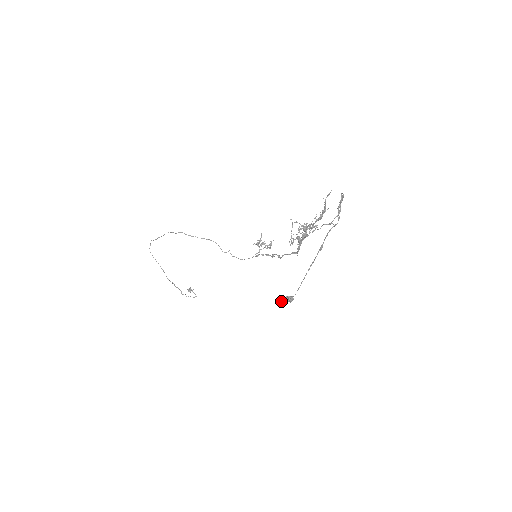
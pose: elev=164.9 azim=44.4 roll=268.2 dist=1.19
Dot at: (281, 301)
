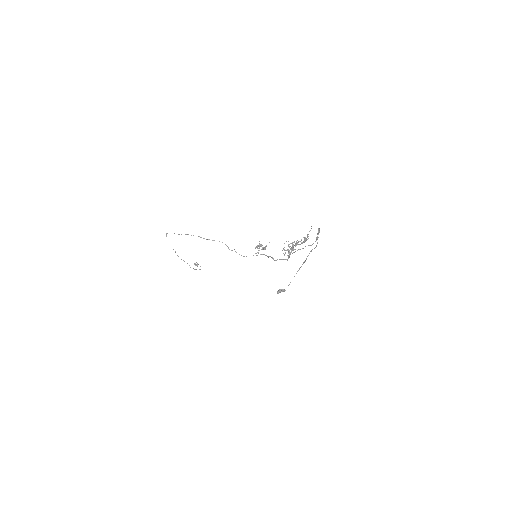
Dot at: (277, 292)
